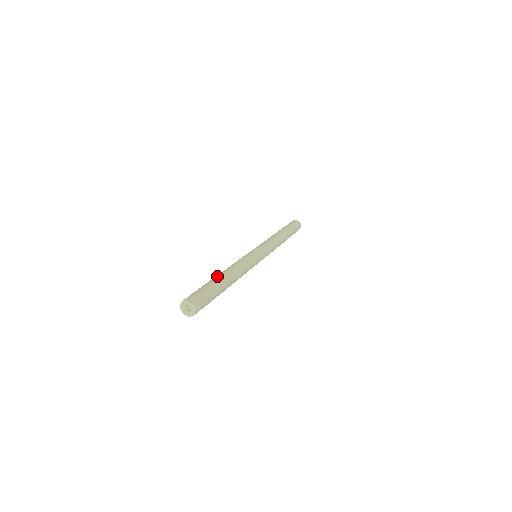
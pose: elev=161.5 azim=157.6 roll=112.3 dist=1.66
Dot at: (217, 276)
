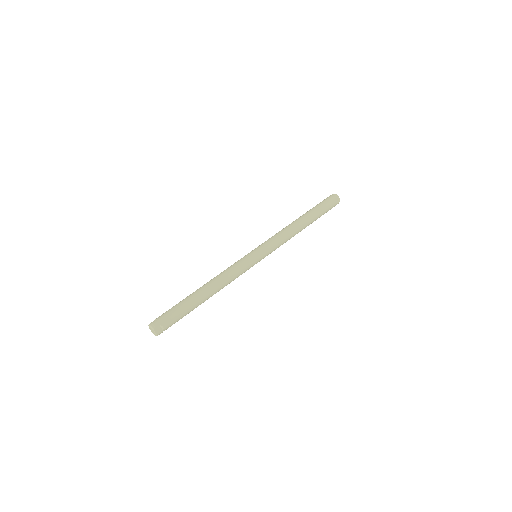
Dot at: (197, 296)
